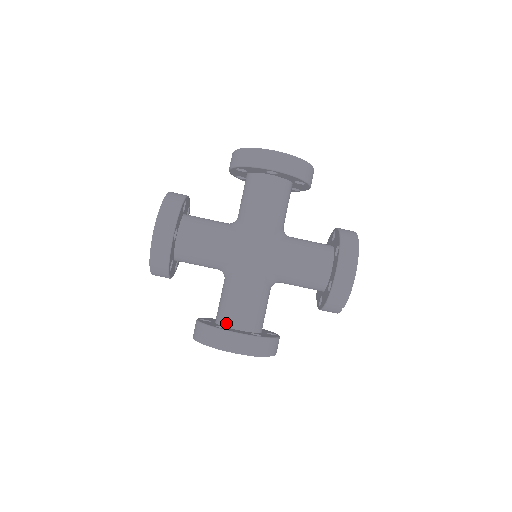
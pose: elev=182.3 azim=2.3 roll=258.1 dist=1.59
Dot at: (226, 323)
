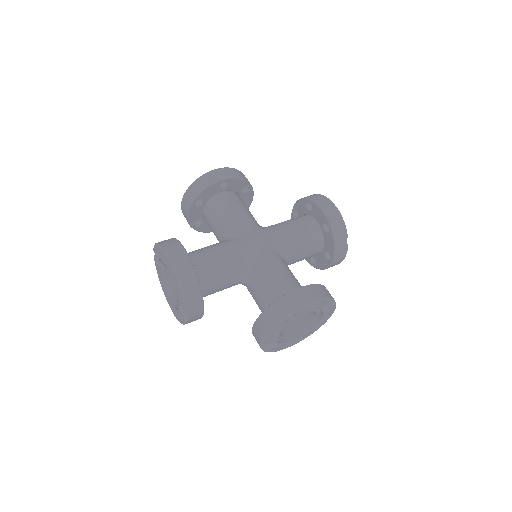
Dot at: occluded
